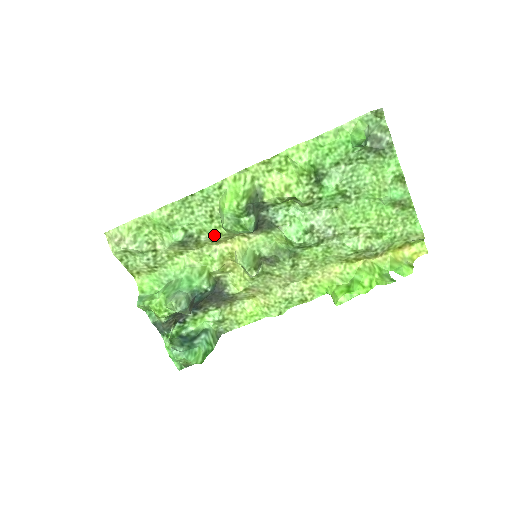
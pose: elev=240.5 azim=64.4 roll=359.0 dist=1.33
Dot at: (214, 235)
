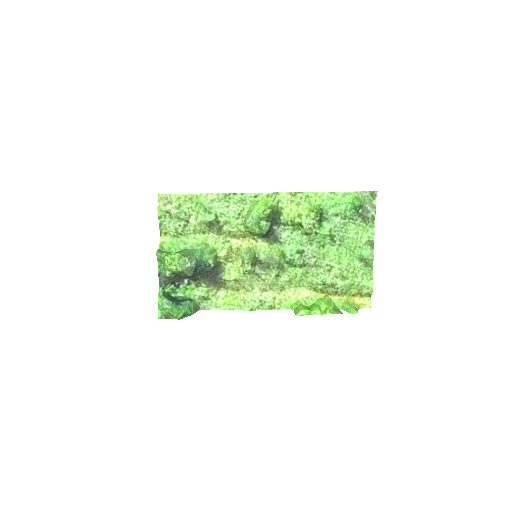
Dot at: (234, 229)
